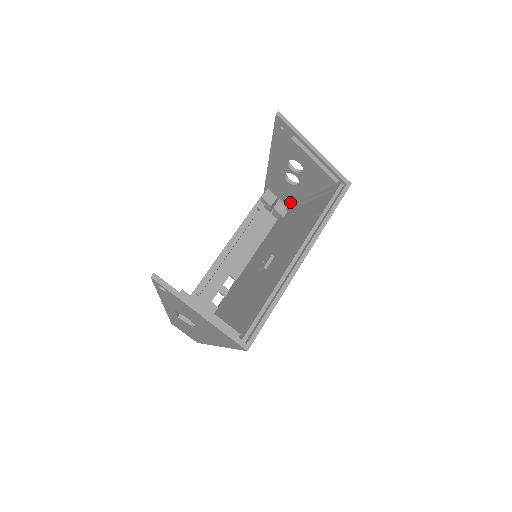
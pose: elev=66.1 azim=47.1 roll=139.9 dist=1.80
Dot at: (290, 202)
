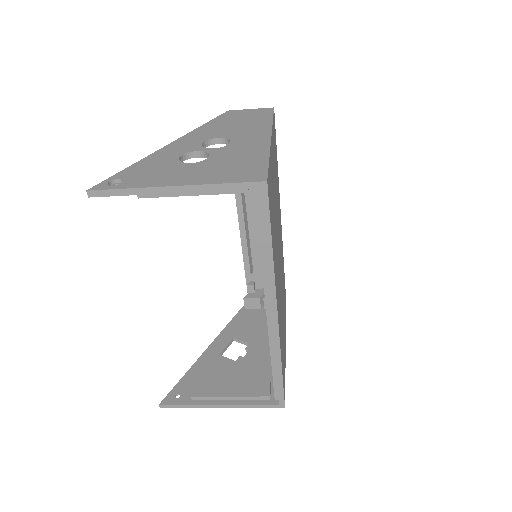
Dot at: occluded
